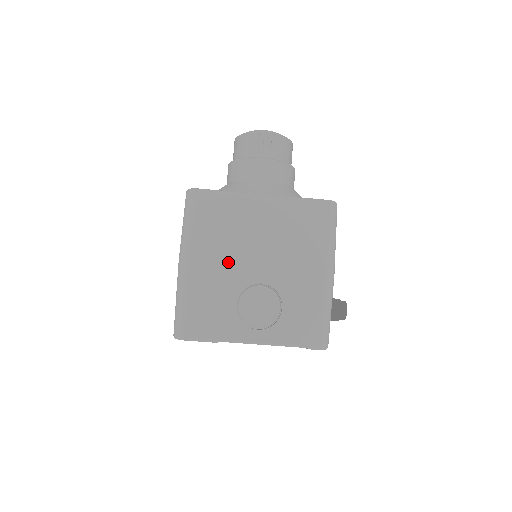
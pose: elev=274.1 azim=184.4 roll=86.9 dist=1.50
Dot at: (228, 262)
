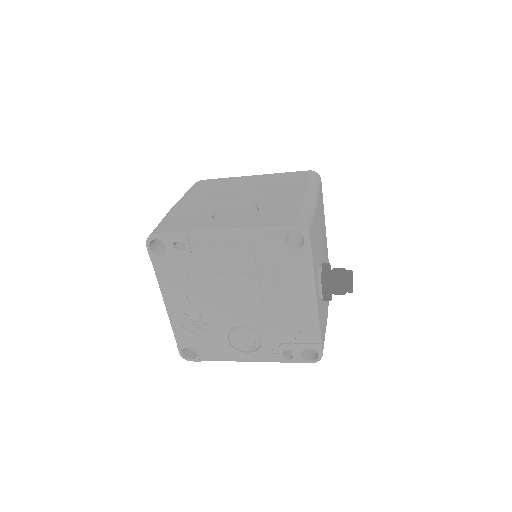
Dot at: (214, 198)
